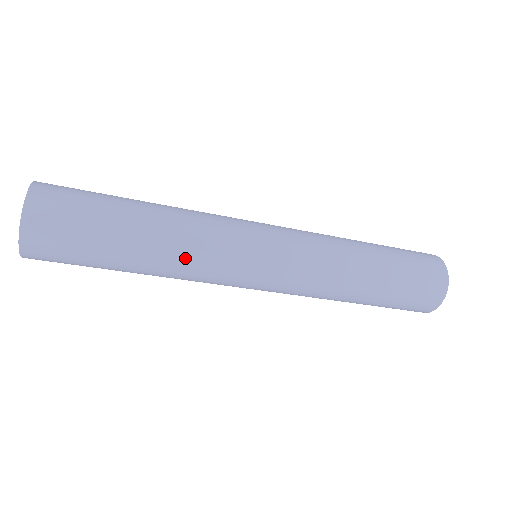
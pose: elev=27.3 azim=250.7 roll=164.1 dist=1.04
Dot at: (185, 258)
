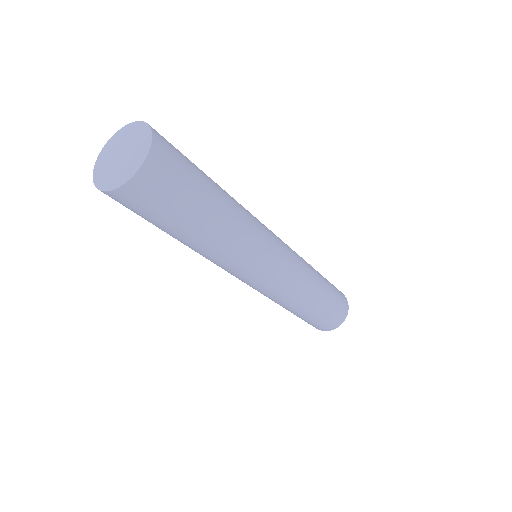
Dot at: (245, 225)
